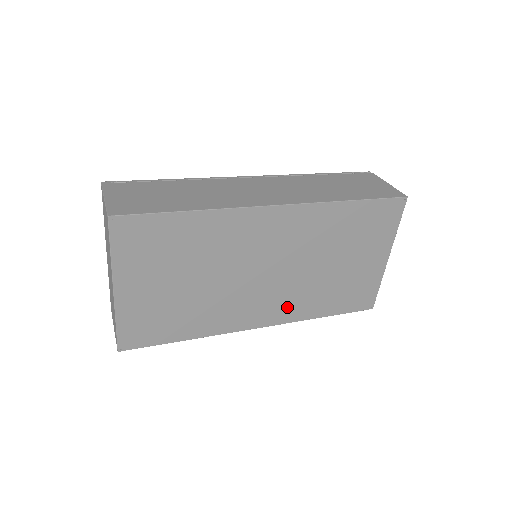
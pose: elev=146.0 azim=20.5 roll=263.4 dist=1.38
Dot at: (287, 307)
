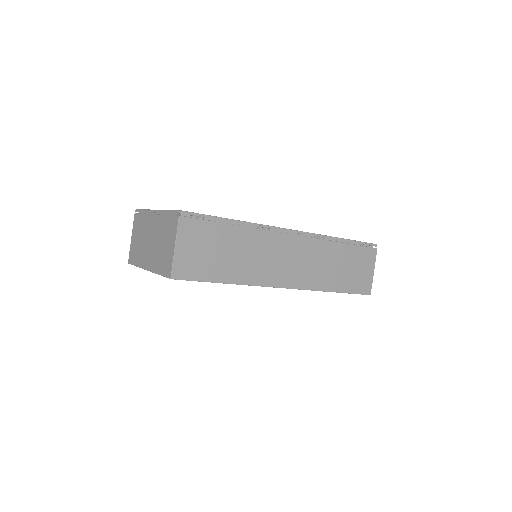
Dot at: occluded
